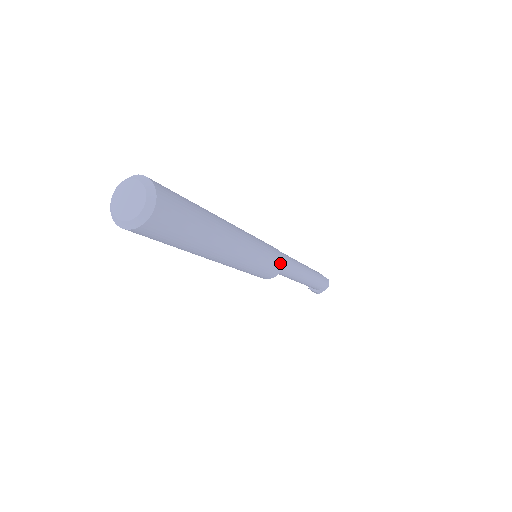
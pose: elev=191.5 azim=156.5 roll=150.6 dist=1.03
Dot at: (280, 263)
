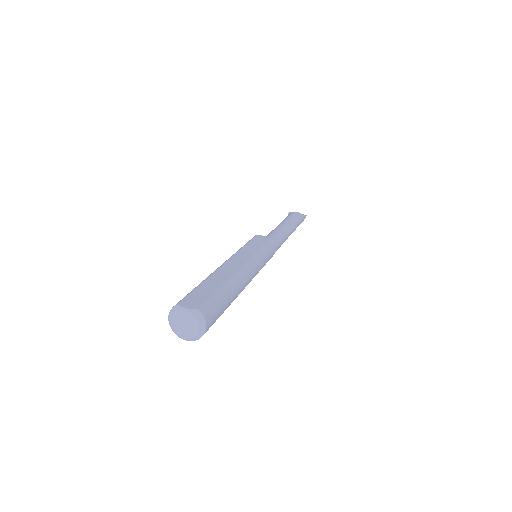
Dot at: occluded
